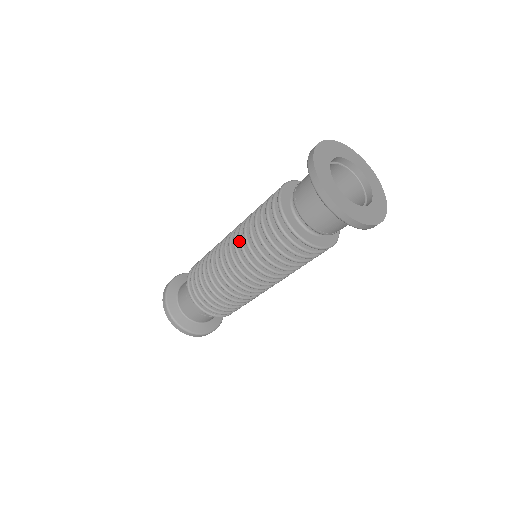
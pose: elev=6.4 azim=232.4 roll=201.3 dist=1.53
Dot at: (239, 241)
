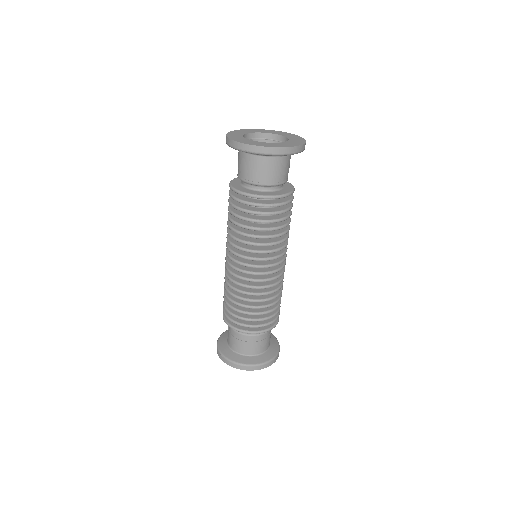
Dot at: (226, 237)
